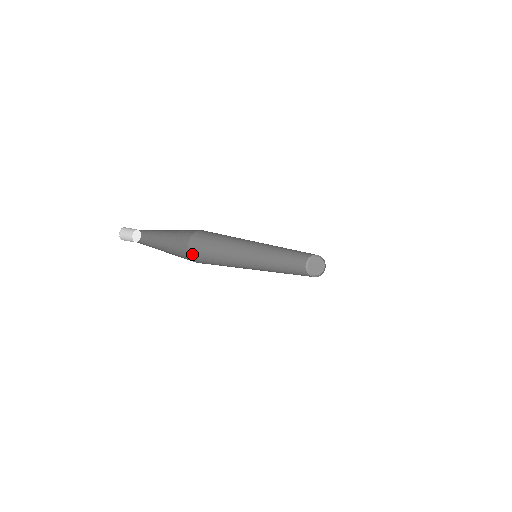
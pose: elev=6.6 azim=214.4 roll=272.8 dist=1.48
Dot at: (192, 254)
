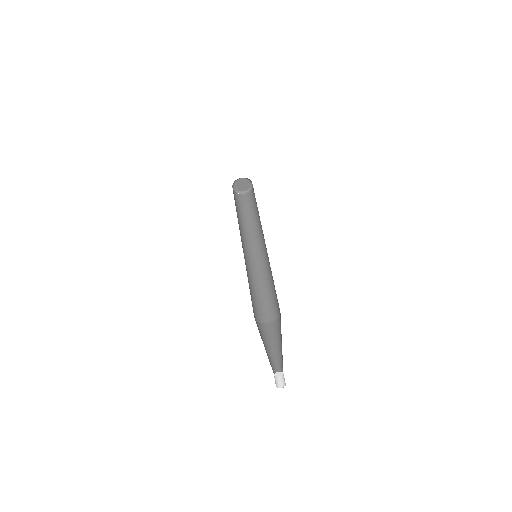
Dot at: (257, 317)
